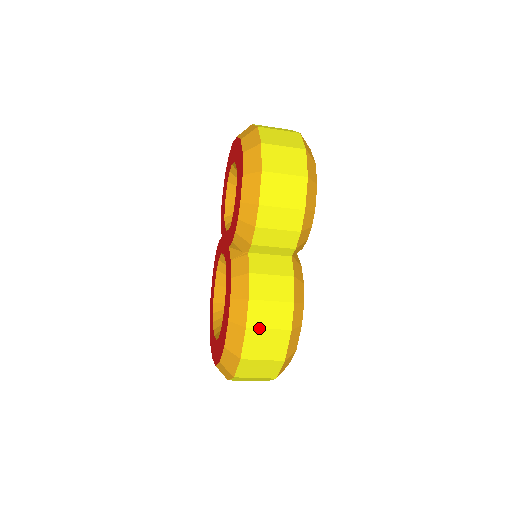
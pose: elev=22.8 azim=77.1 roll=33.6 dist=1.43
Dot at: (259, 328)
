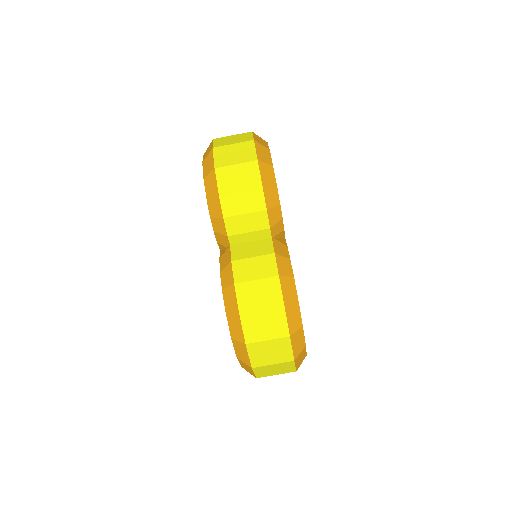
Dot at: (251, 308)
